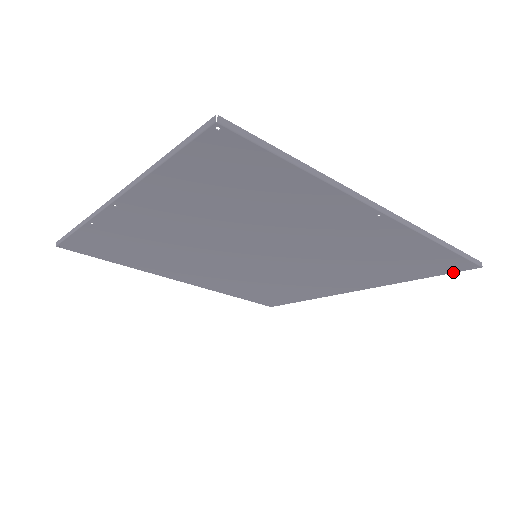
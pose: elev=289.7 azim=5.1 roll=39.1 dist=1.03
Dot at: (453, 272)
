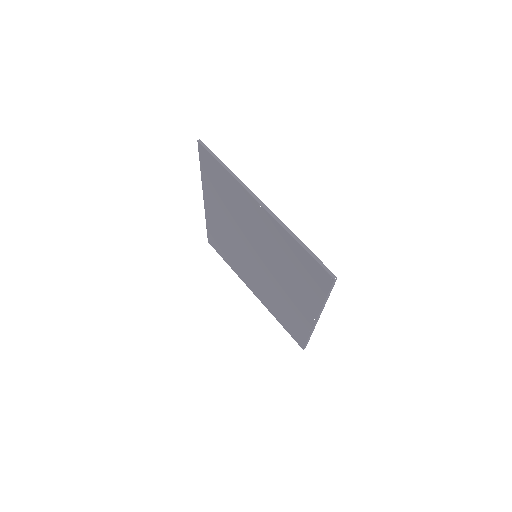
Dot at: (330, 287)
